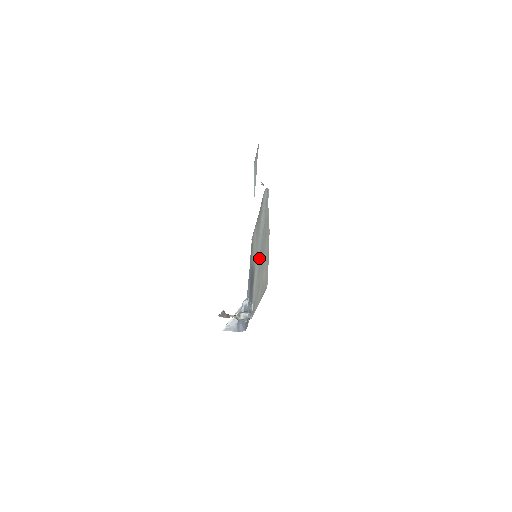
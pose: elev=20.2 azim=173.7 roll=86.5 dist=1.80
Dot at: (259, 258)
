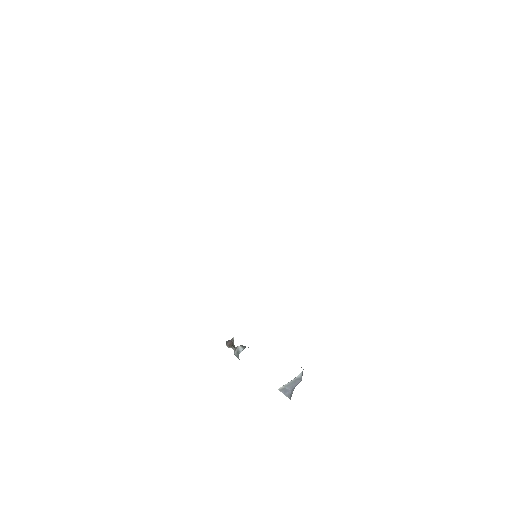
Dot at: occluded
